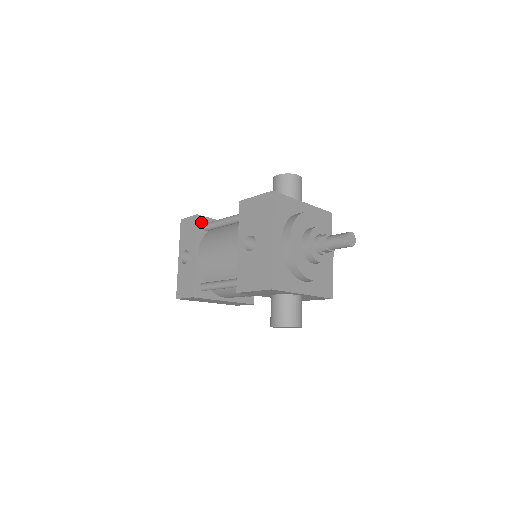
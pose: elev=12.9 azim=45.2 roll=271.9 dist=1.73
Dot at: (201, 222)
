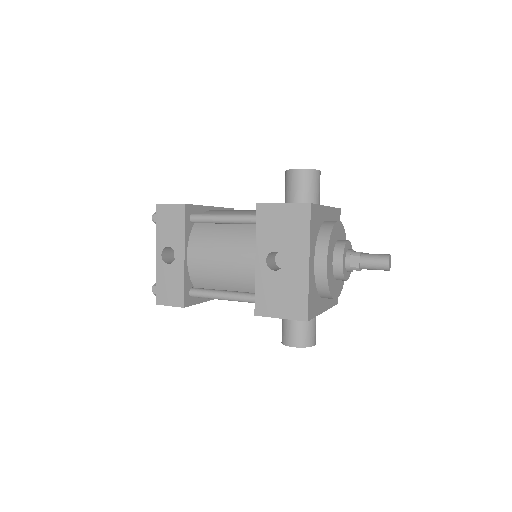
Dot at: (189, 213)
